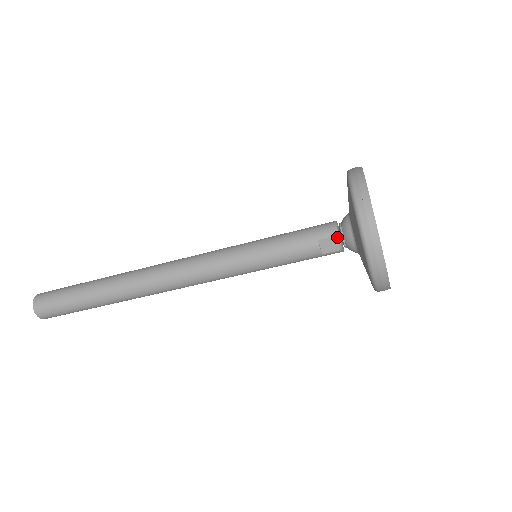
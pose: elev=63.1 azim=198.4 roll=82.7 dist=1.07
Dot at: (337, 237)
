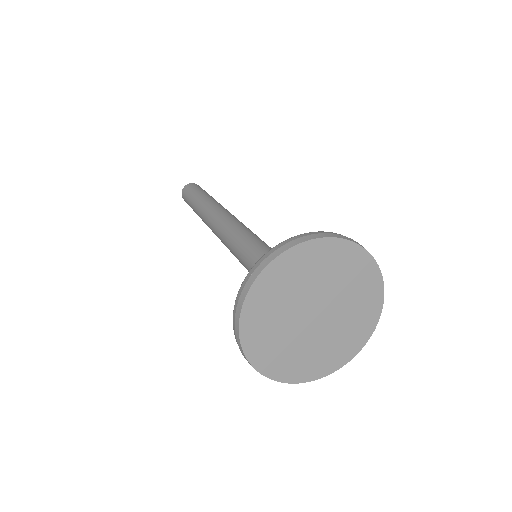
Dot at: occluded
